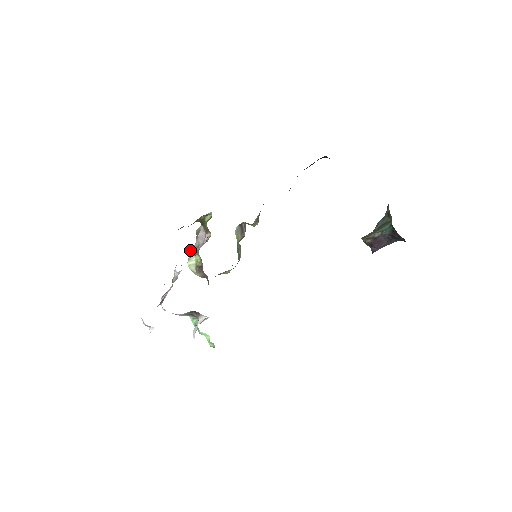
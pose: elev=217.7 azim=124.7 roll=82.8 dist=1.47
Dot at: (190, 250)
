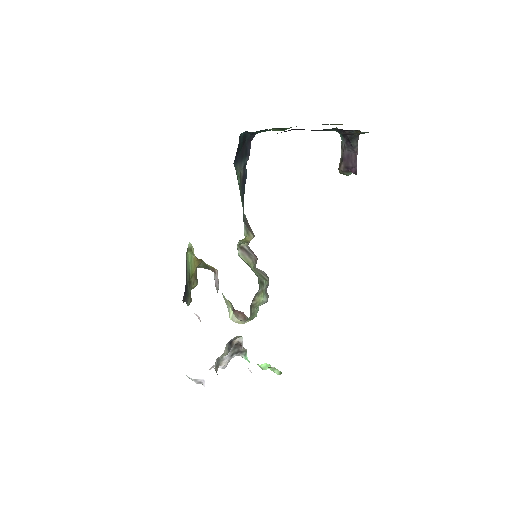
Dot at: occluded
